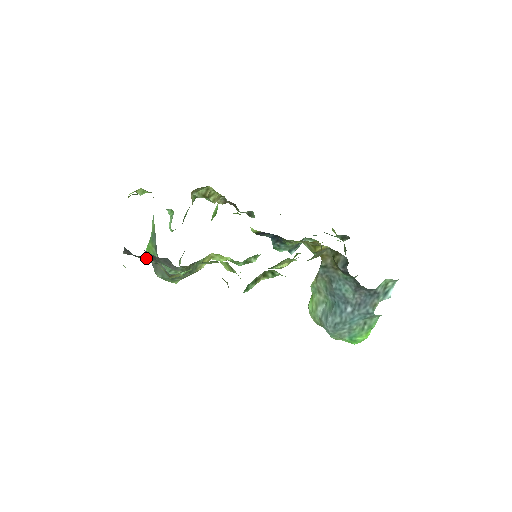
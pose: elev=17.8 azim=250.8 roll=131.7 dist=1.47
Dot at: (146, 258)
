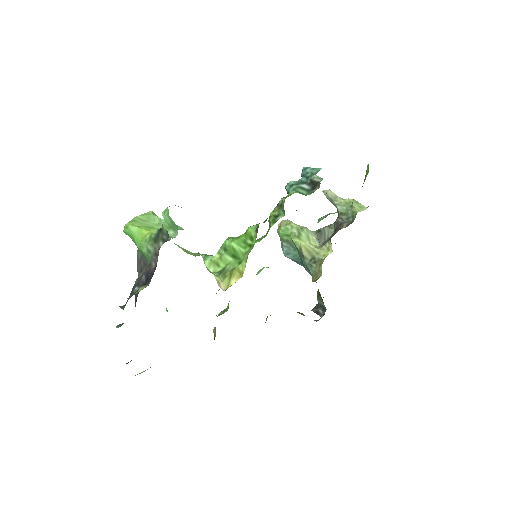
Dot at: occluded
